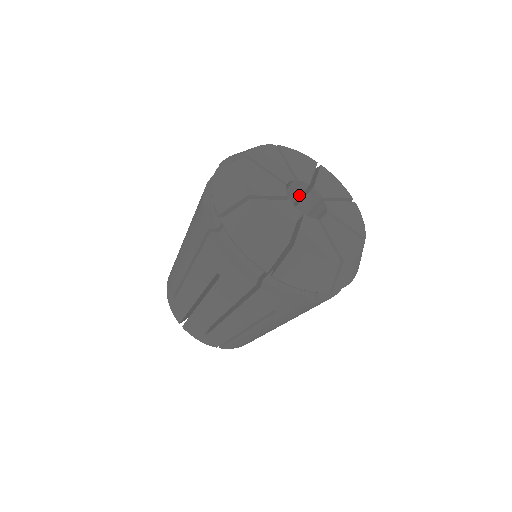
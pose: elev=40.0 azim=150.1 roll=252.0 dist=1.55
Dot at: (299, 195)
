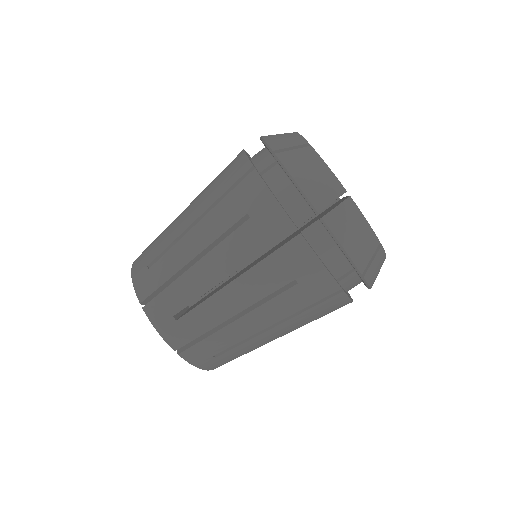
Dot at: occluded
